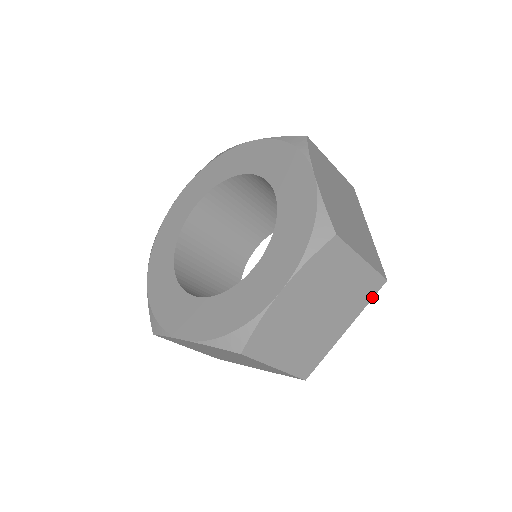
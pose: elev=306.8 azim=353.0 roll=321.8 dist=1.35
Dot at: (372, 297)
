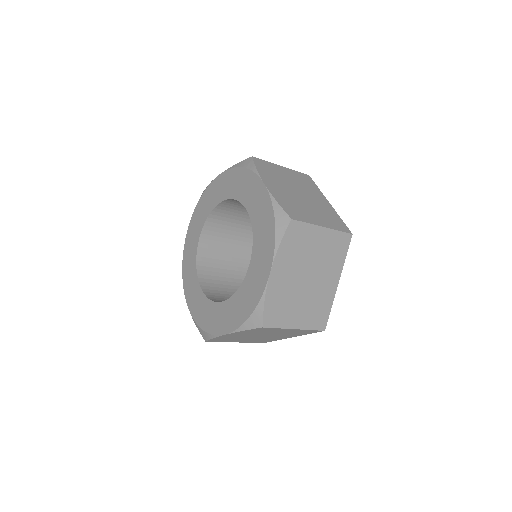
Dot at: (347, 251)
